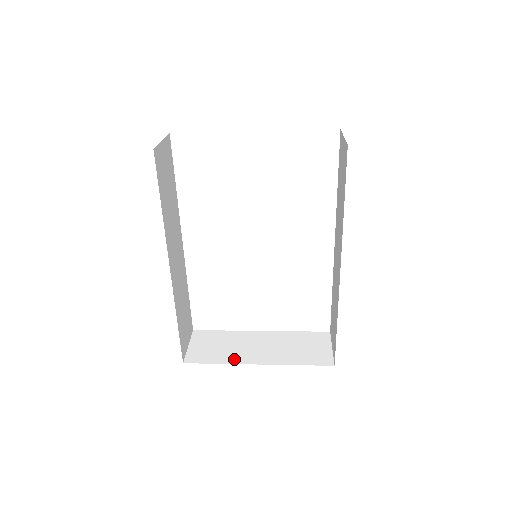
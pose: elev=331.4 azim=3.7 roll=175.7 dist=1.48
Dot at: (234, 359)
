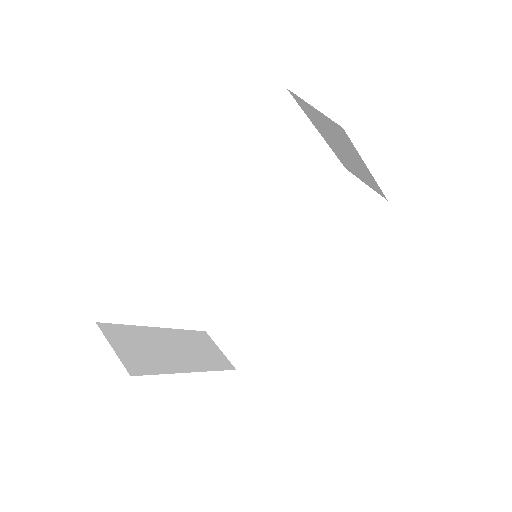
Dot at: (171, 367)
